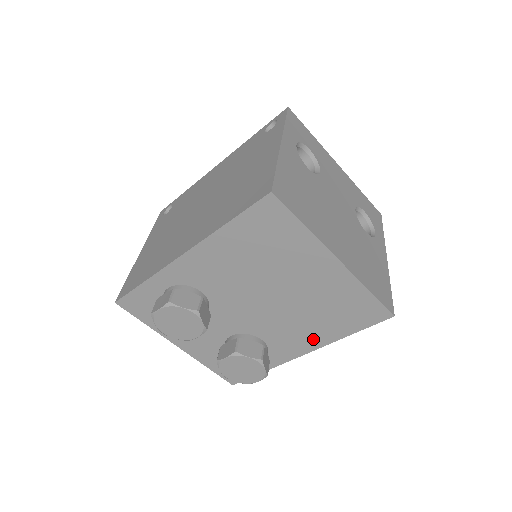
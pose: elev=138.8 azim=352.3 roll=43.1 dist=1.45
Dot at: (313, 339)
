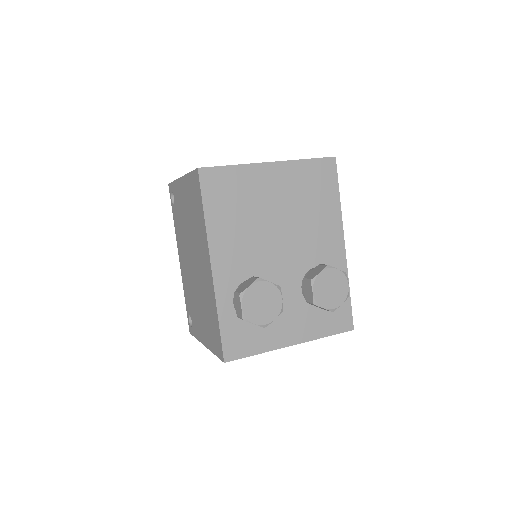
Dot at: (332, 227)
